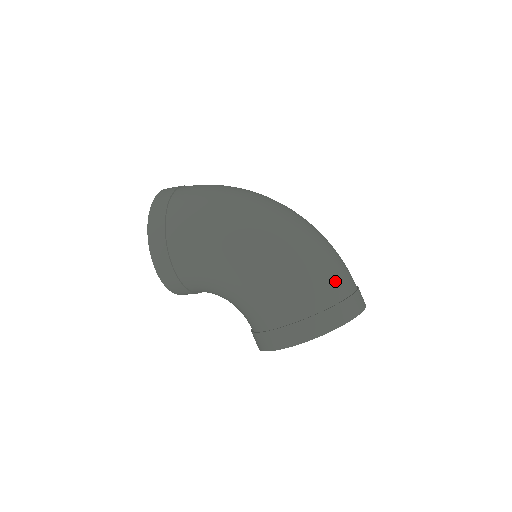
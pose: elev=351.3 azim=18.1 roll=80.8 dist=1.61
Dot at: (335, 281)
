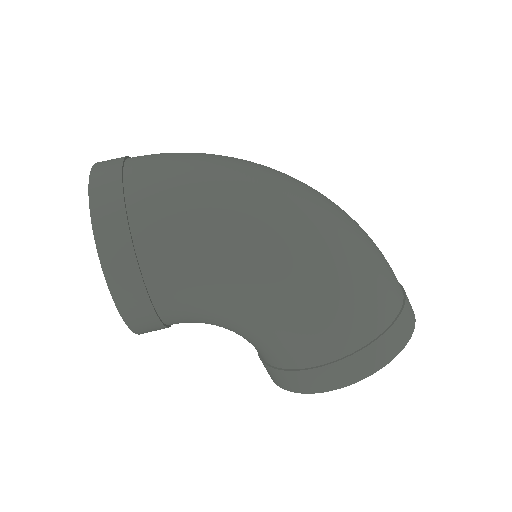
Dot at: (391, 280)
